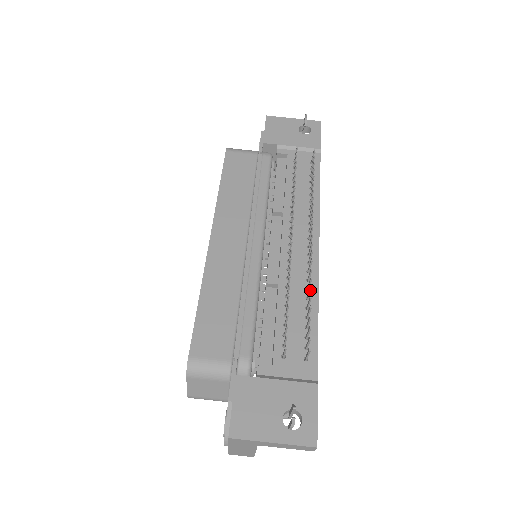
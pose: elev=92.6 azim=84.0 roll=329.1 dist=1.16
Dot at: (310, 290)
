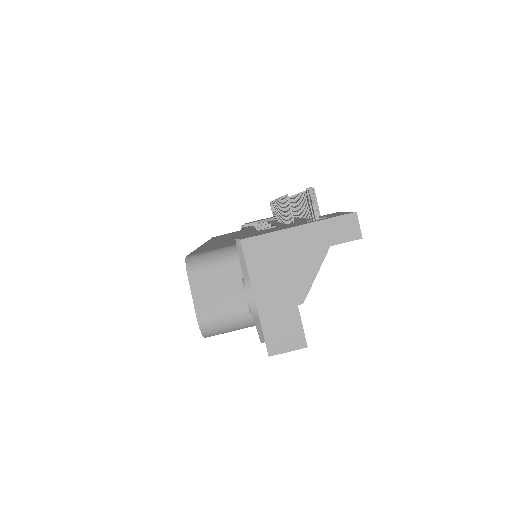
Dot at: (304, 198)
